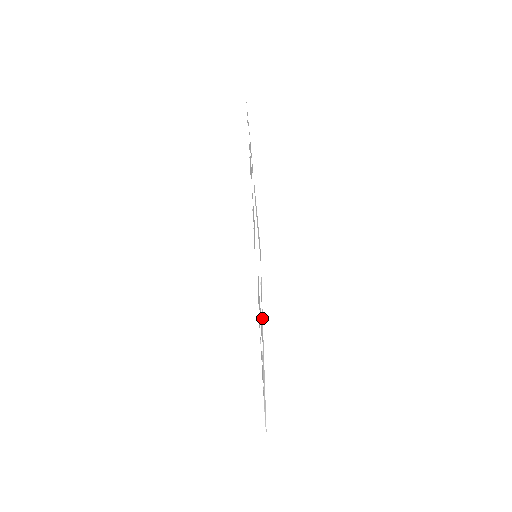
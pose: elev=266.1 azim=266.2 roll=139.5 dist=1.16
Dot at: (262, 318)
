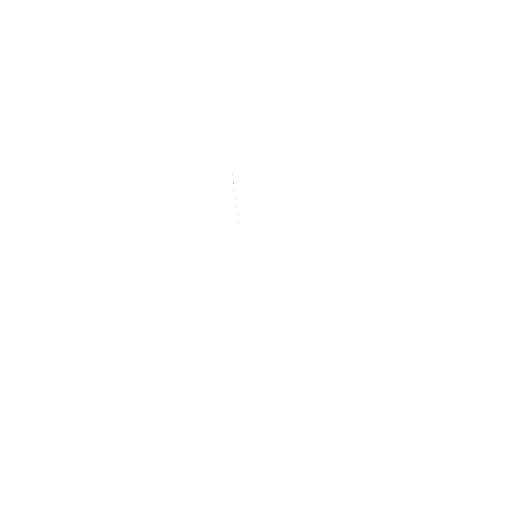
Dot at: occluded
